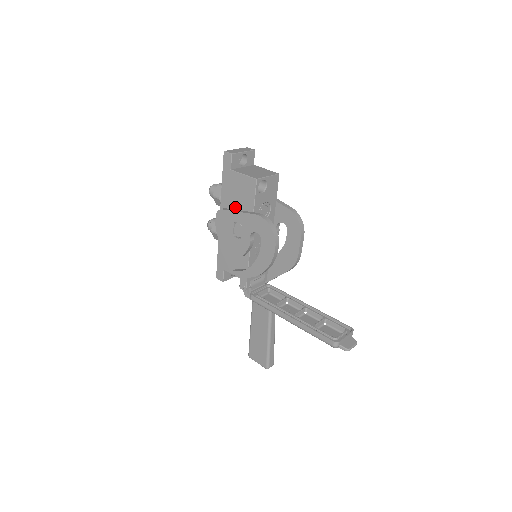
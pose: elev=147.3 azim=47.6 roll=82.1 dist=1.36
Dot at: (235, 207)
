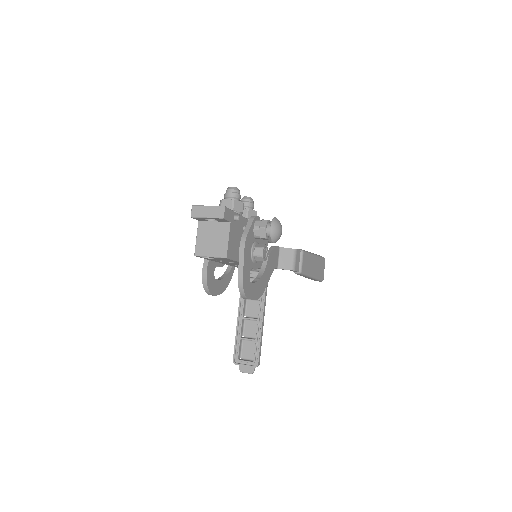
Dot at: occluded
